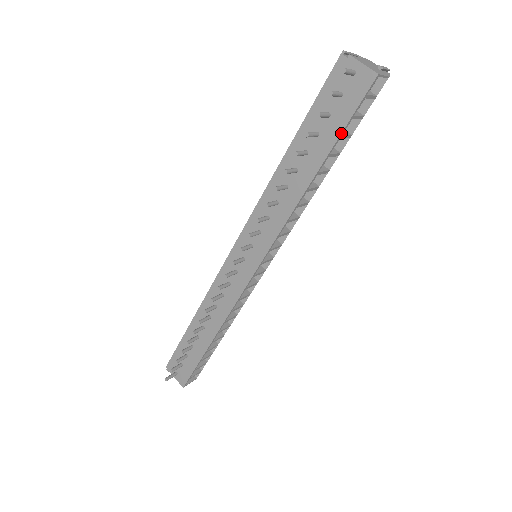
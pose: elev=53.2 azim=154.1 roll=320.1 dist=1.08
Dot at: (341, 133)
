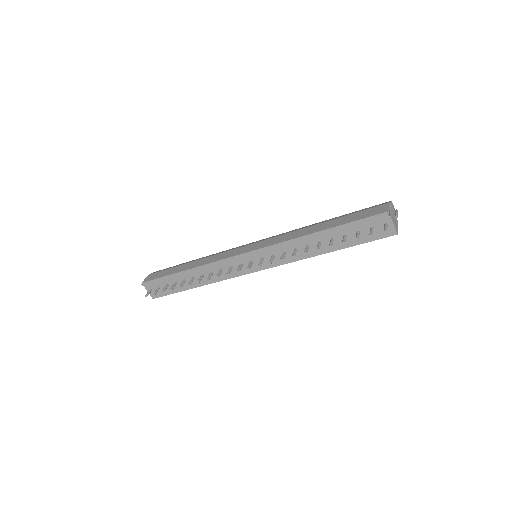
Dot at: (359, 244)
